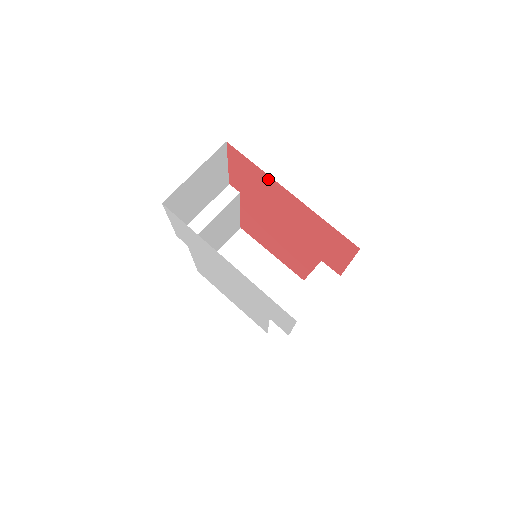
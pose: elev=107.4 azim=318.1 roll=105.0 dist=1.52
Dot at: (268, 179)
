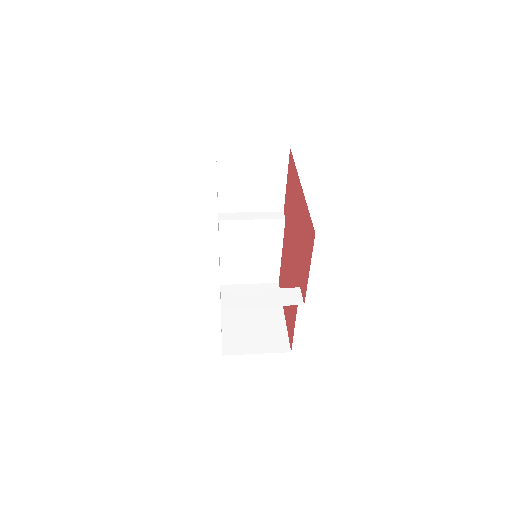
Dot at: (296, 177)
